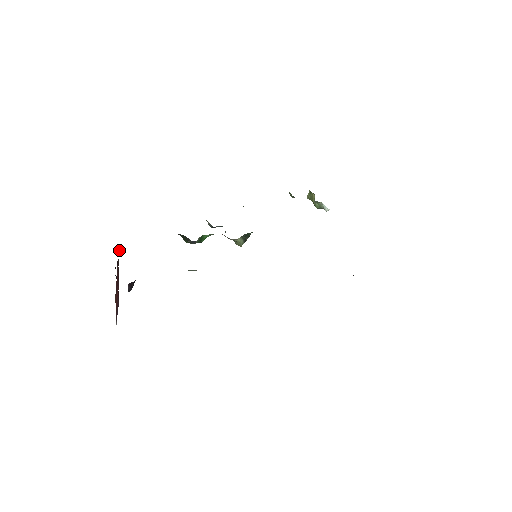
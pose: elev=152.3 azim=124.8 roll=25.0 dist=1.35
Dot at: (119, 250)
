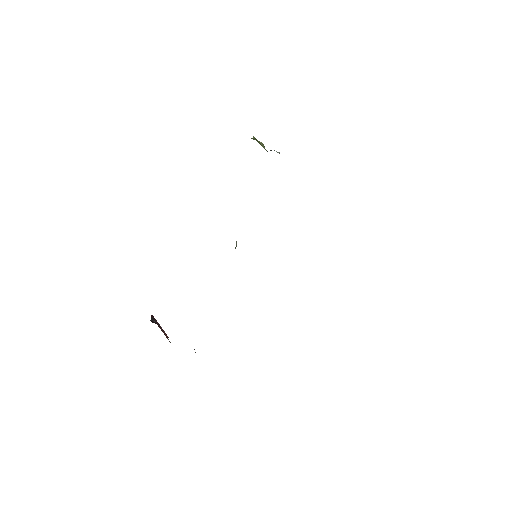
Dot at: occluded
